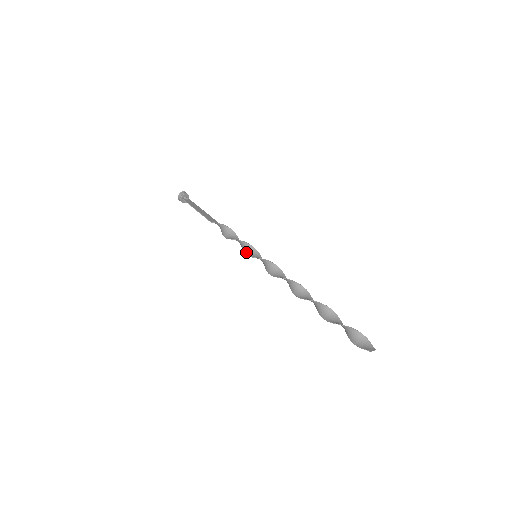
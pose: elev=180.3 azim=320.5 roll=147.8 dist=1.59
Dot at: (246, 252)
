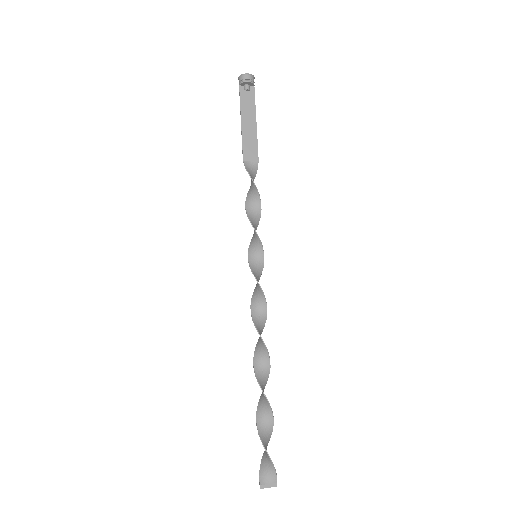
Dot at: (252, 239)
